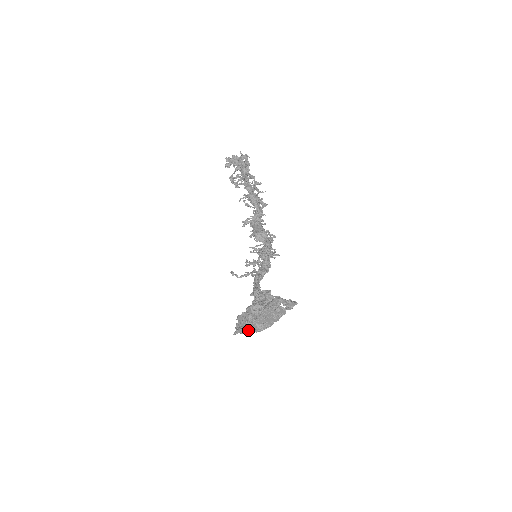
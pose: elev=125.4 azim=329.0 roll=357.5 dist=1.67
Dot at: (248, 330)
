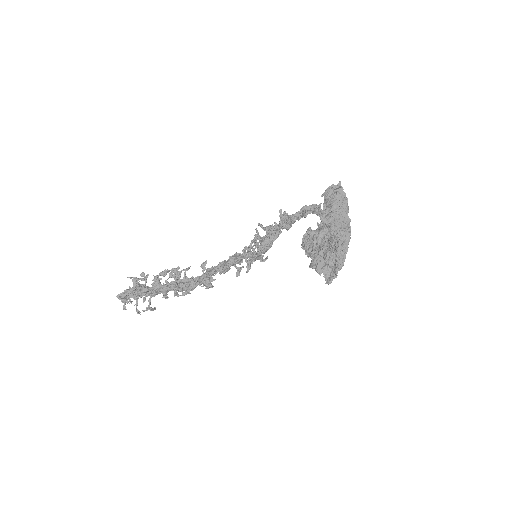
Dot at: (341, 255)
